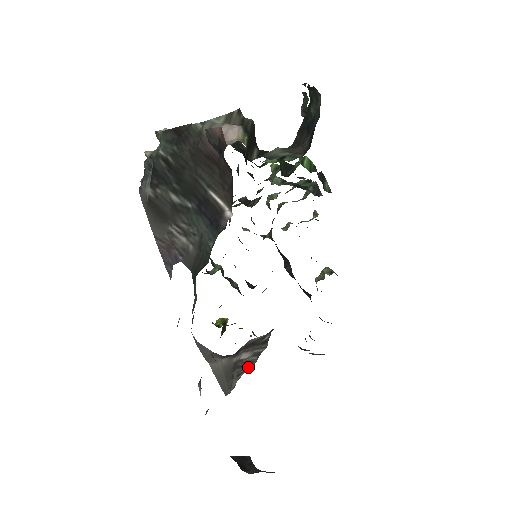
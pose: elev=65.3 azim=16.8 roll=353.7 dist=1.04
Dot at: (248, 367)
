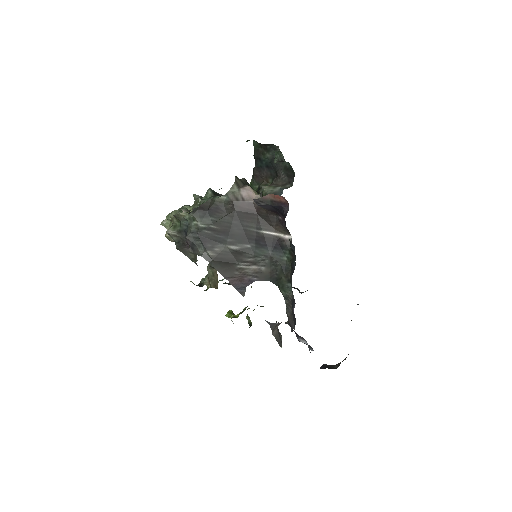
Dot at: occluded
